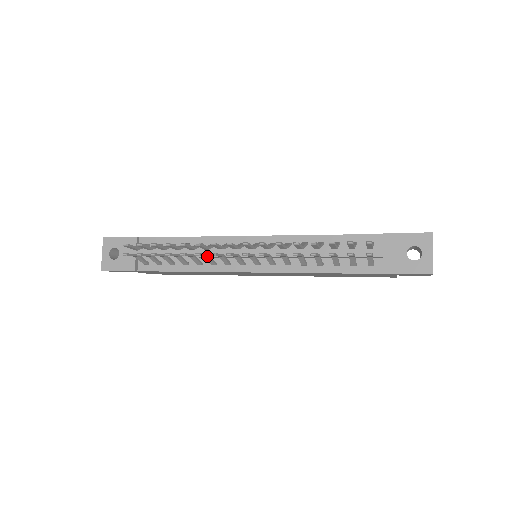
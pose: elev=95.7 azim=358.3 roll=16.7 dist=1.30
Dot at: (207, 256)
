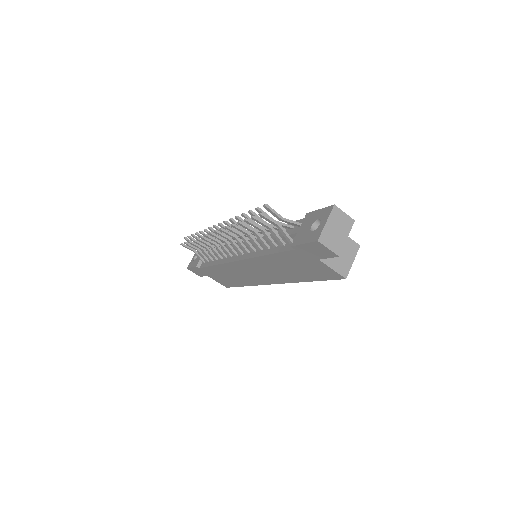
Dot at: (214, 244)
